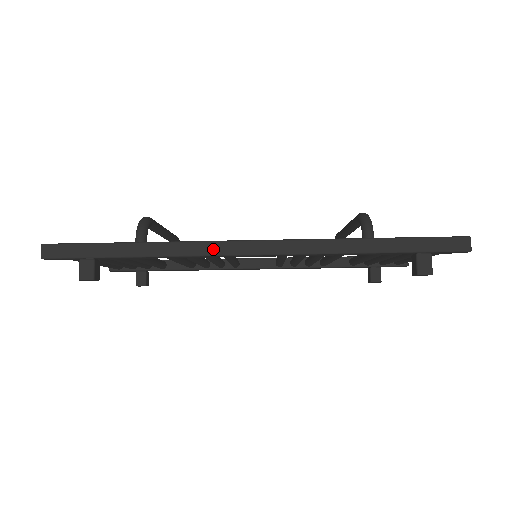
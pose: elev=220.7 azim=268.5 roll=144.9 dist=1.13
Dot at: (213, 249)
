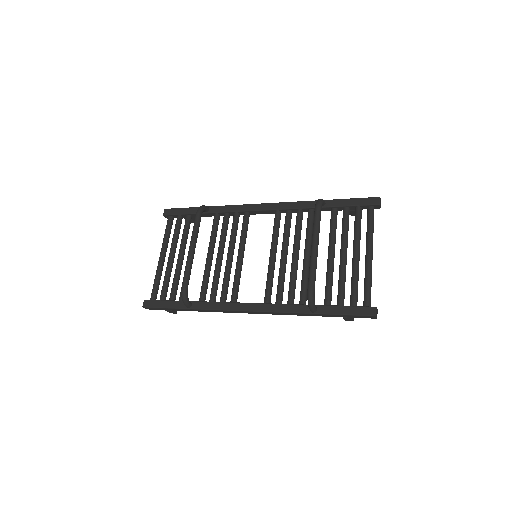
Dot at: (227, 312)
